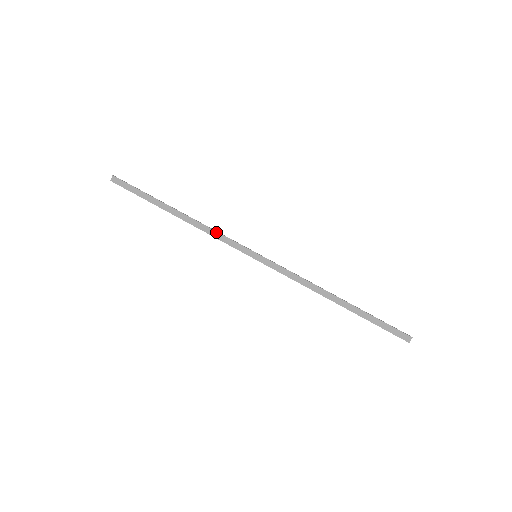
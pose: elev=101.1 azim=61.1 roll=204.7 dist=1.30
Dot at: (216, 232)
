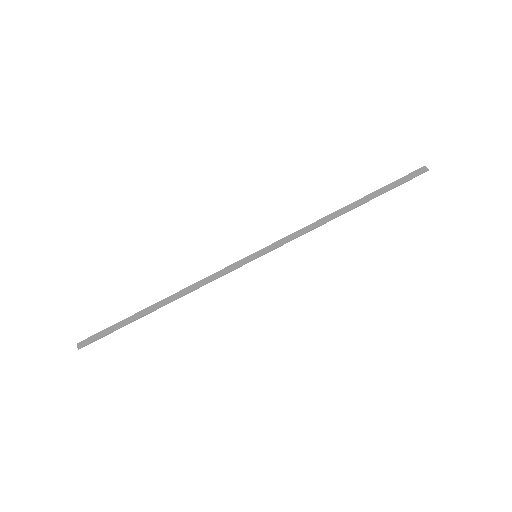
Dot at: (206, 278)
